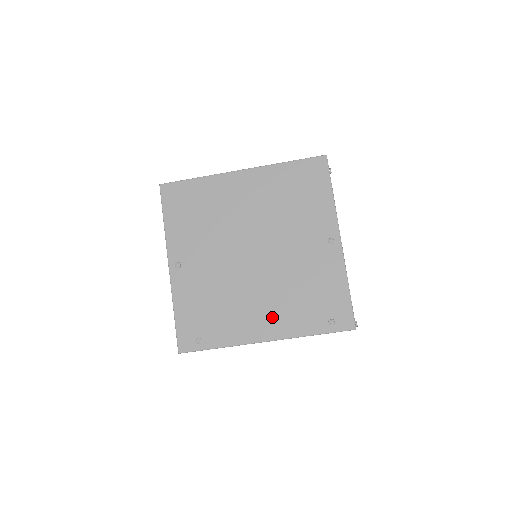
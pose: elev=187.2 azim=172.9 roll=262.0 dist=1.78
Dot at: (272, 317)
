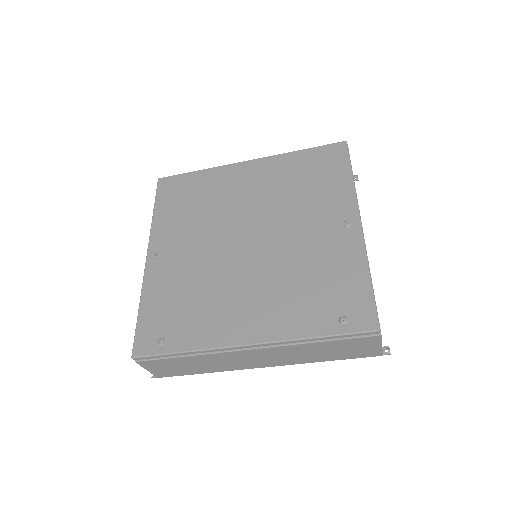
Dot at: (261, 313)
